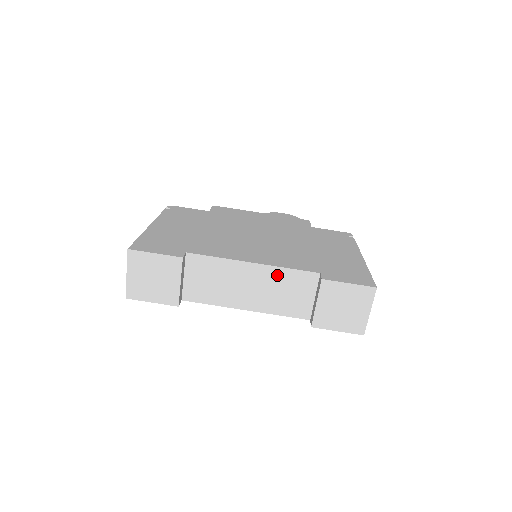
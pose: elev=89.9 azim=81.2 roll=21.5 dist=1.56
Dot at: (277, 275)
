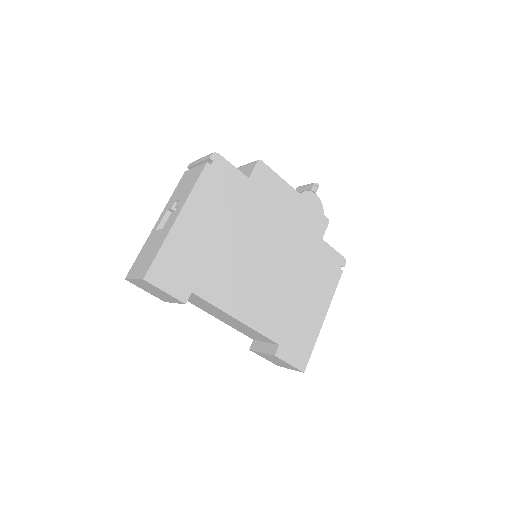
Dot at: (250, 329)
